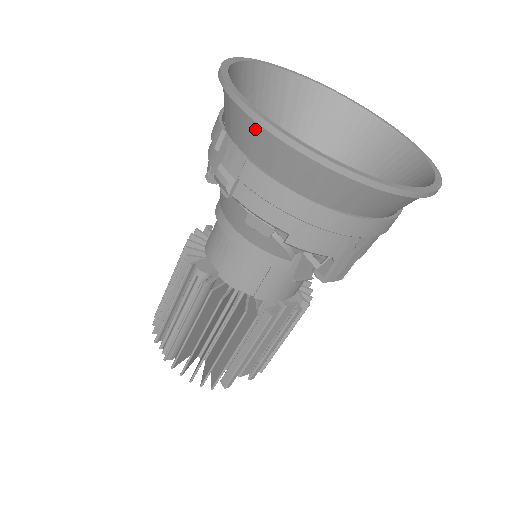
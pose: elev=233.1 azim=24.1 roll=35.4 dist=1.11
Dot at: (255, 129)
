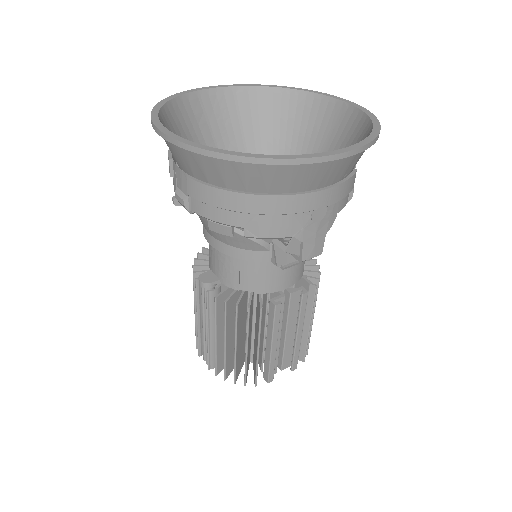
Dot at: (179, 150)
